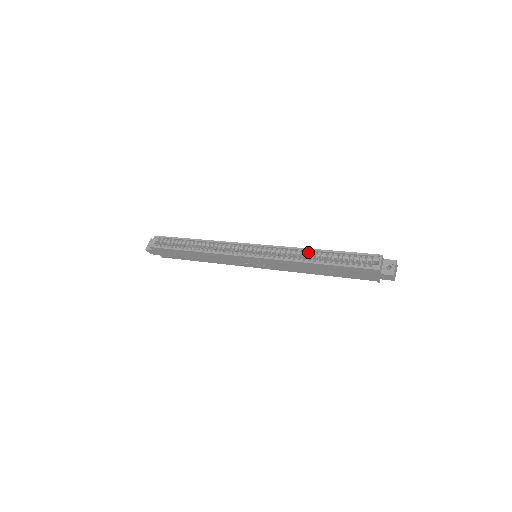
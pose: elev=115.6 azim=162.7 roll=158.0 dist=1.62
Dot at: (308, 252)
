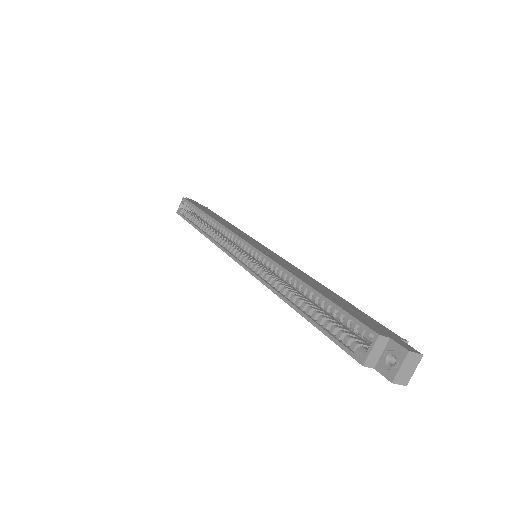
Dot at: (292, 280)
